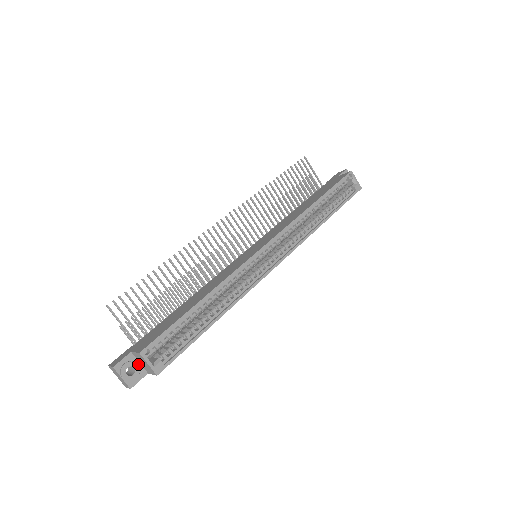
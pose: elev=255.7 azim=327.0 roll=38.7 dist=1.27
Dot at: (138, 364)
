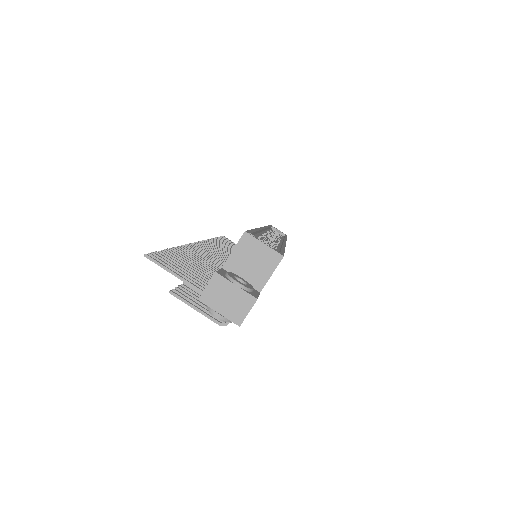
Dot at: (240, 281)
